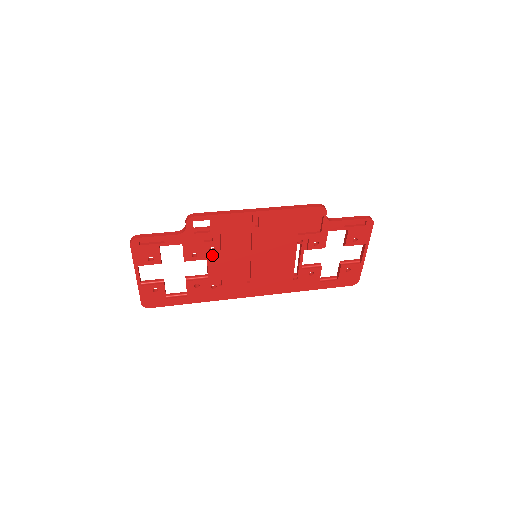
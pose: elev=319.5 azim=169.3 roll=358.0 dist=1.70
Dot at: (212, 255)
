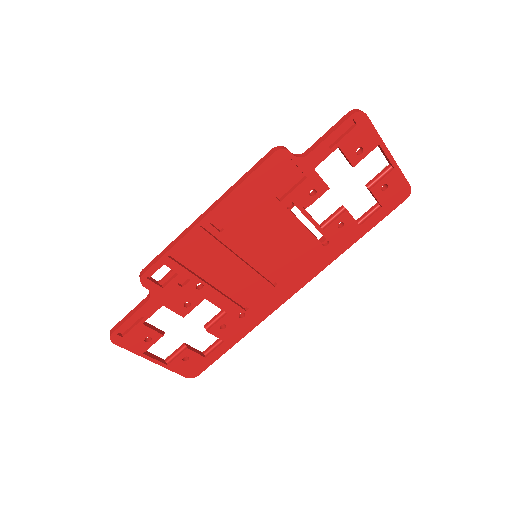
Dot at: (206, 291)
